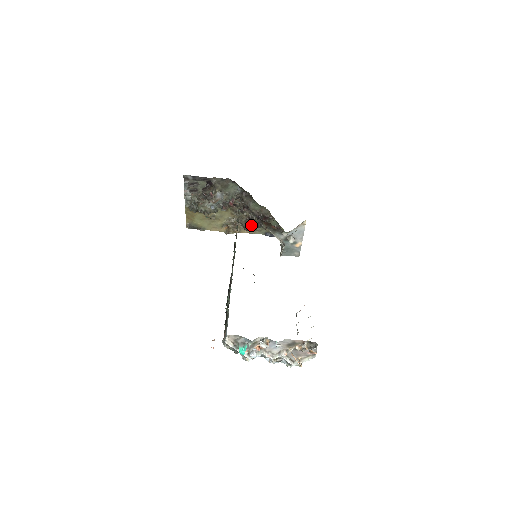
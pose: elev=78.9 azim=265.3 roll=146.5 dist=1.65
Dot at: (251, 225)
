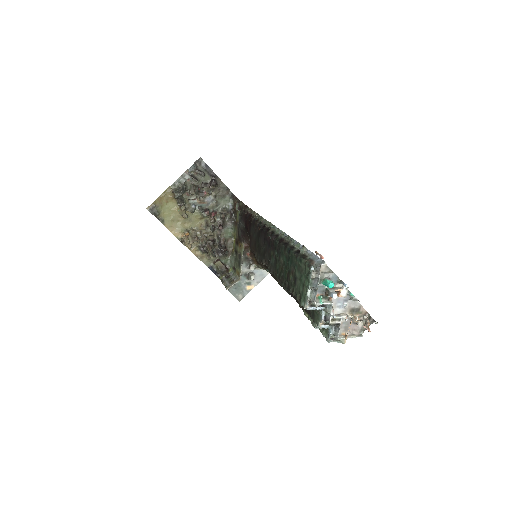
Dot at: (210, 247)
